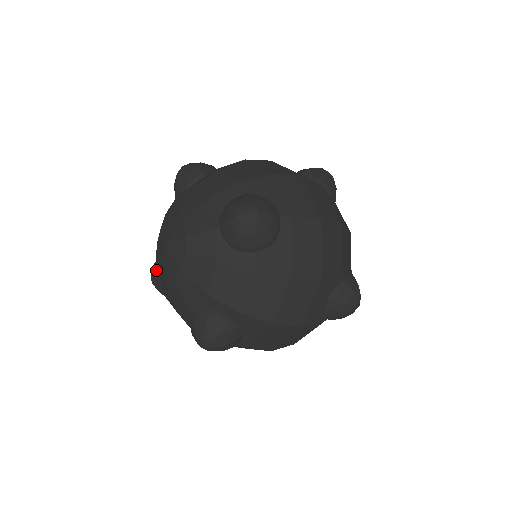
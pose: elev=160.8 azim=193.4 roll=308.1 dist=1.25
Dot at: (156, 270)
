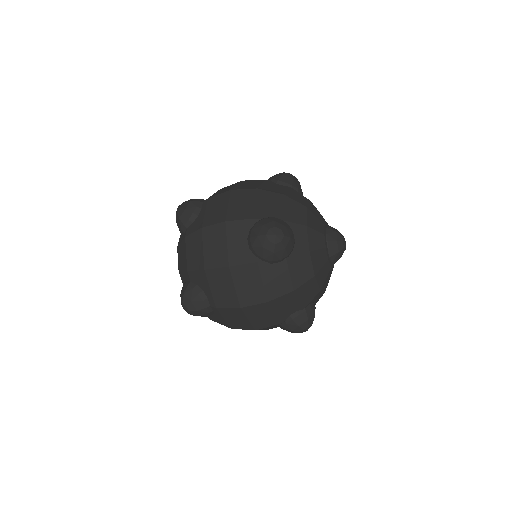
Dot at: occluded
